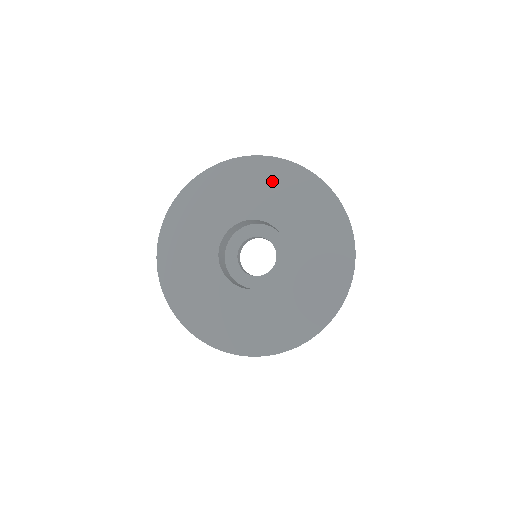
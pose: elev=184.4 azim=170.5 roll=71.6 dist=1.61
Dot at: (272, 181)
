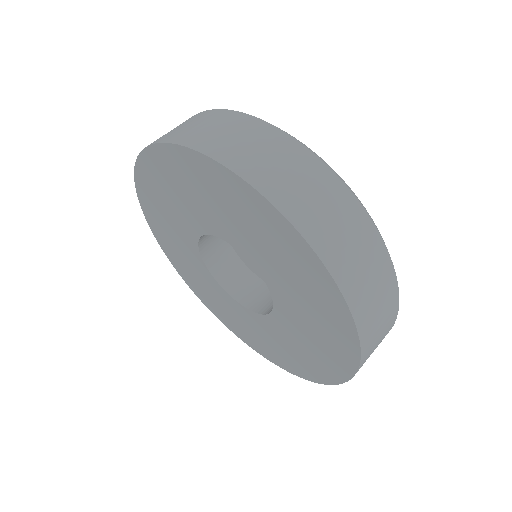
Dot at: (320, 313)
